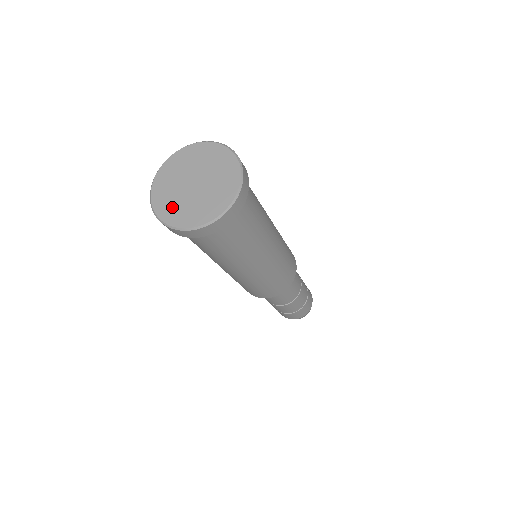
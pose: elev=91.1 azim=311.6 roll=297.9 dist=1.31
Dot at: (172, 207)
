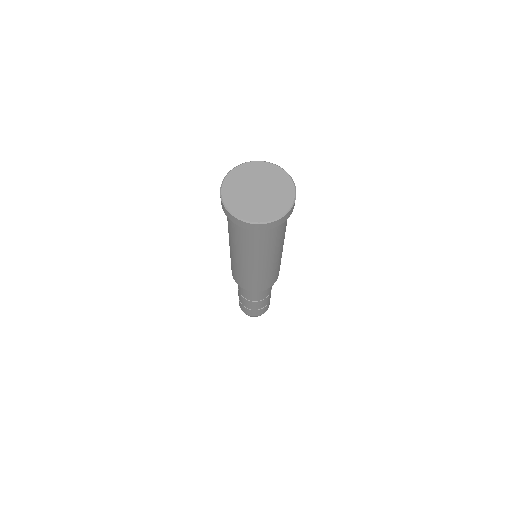
Dot at: (234, 193)
